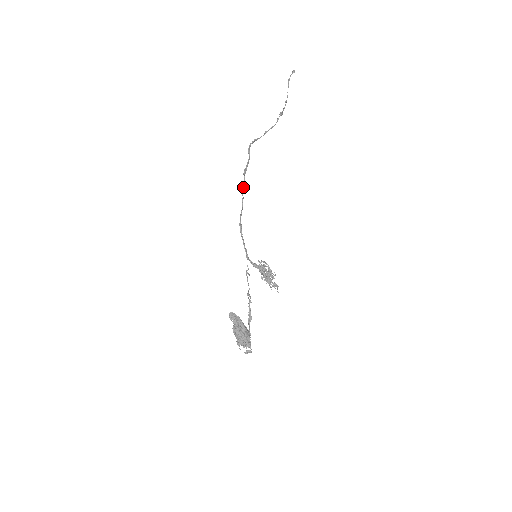
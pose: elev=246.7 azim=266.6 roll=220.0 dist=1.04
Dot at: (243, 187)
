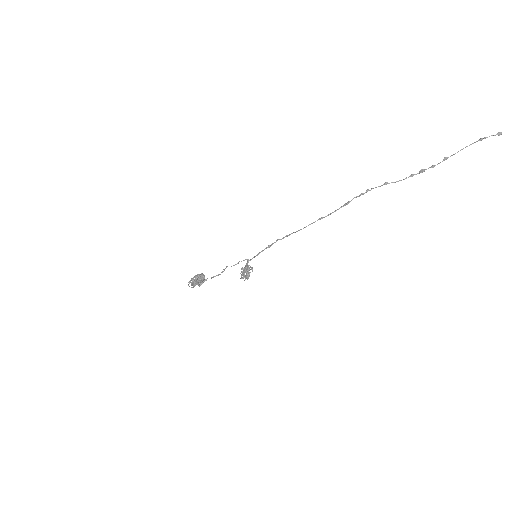
Dot at: occluded
